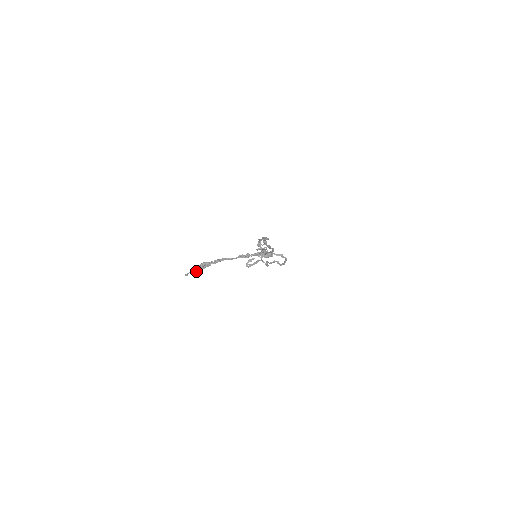
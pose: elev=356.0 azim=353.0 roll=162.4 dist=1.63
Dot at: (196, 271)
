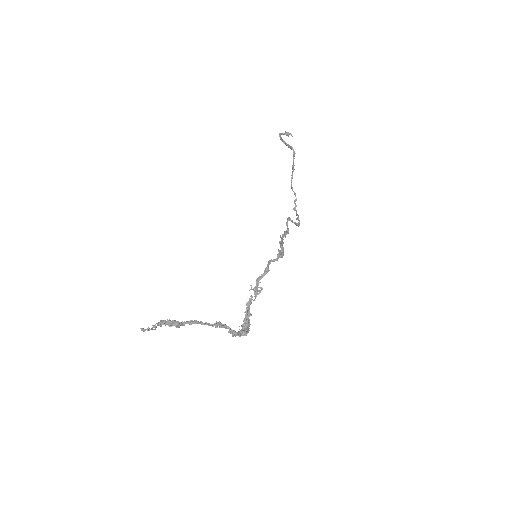
Dot at: (156, 326)
